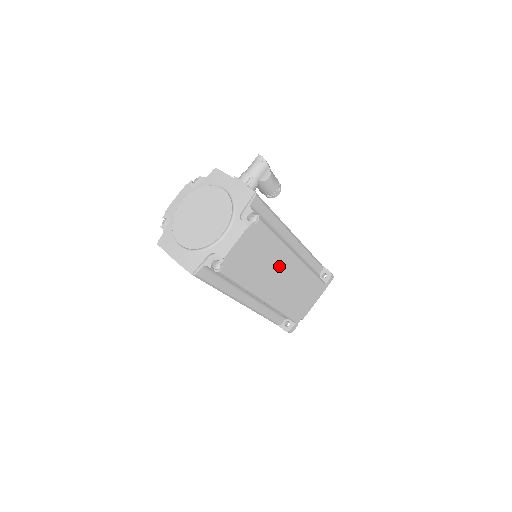
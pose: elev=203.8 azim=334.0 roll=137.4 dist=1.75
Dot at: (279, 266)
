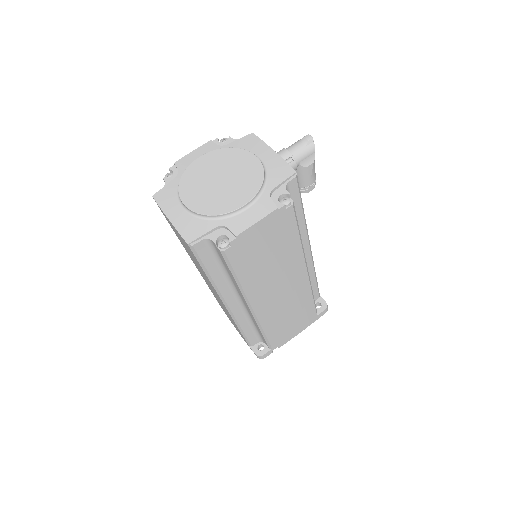
Dot at: (286, 273)
